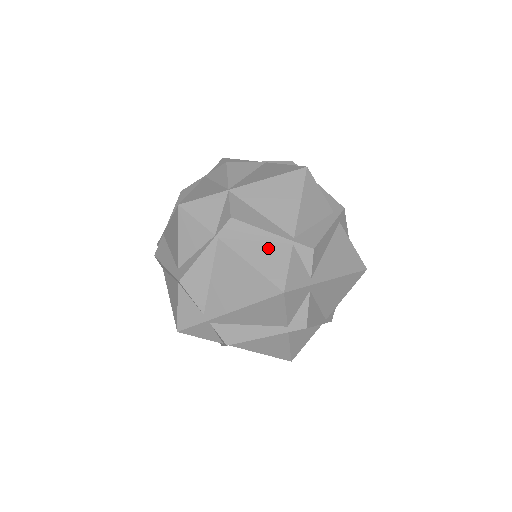
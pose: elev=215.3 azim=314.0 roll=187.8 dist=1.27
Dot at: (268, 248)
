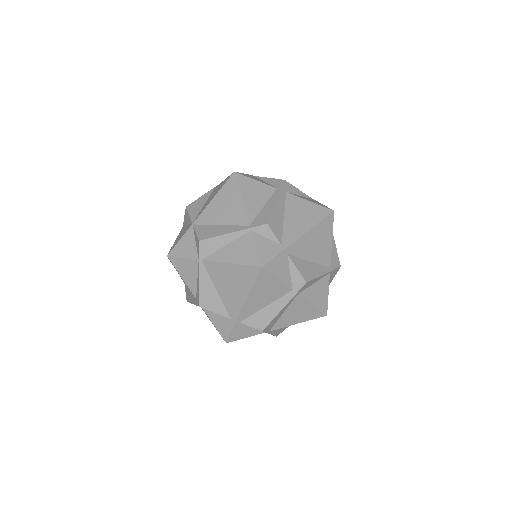
Dot at: (236, 244)
